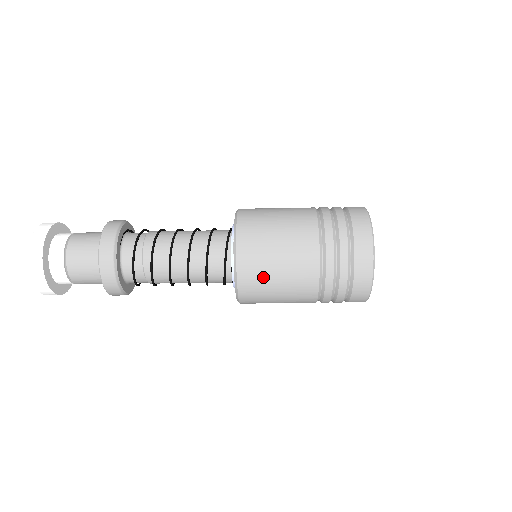
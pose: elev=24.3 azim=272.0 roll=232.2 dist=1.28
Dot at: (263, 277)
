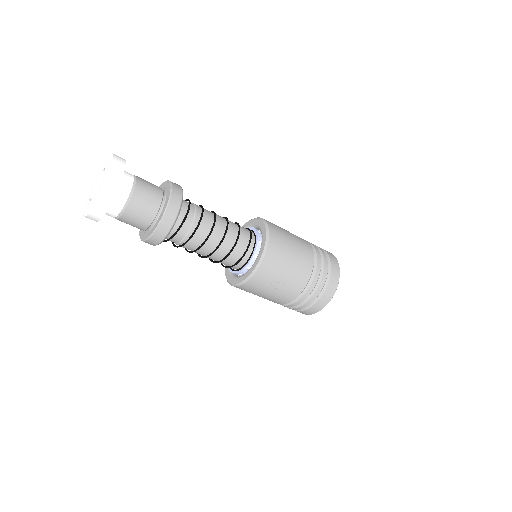
Dot at: (284, 239)
